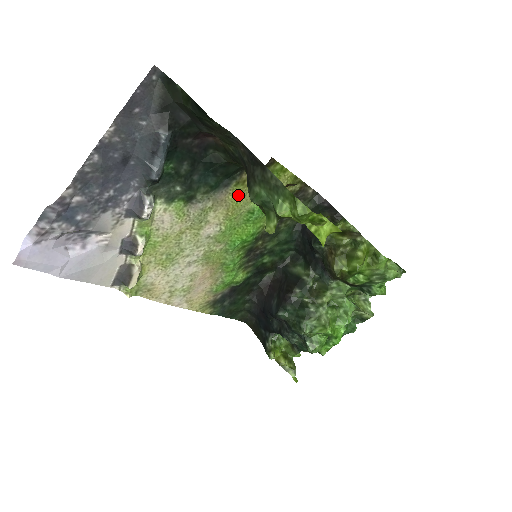
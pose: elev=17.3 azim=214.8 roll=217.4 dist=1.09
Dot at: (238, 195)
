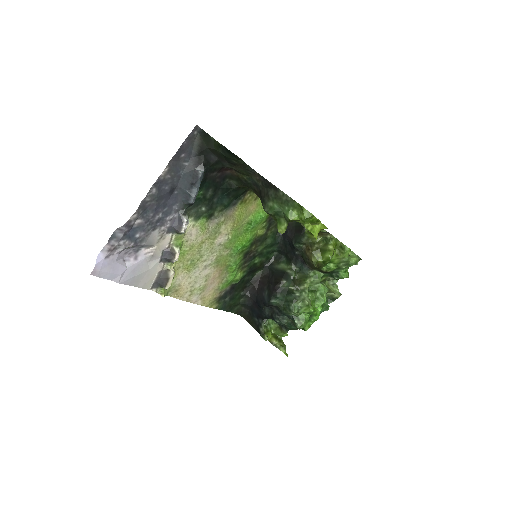
Dot at: (241, 211)
